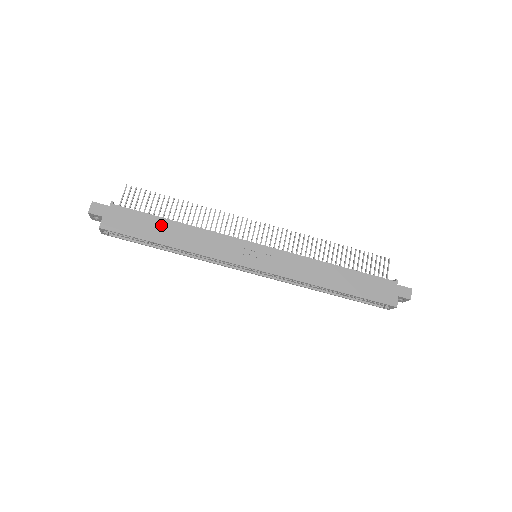
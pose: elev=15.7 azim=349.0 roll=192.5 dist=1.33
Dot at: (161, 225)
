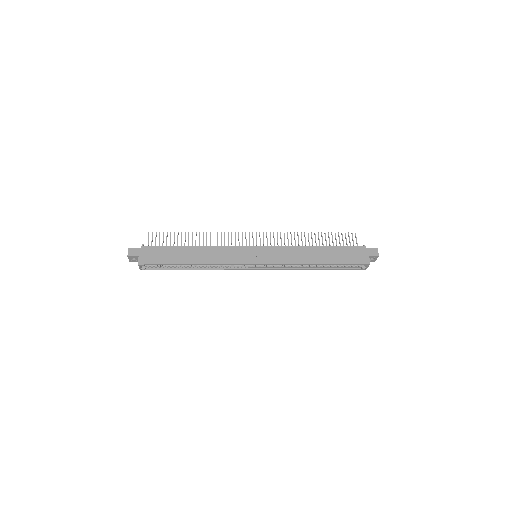
Dot at: (181, 251)
